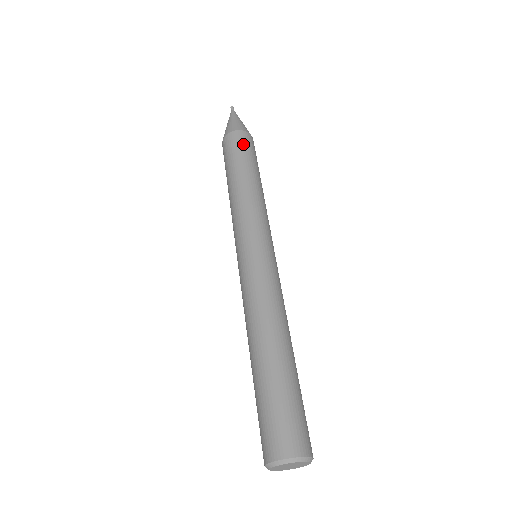
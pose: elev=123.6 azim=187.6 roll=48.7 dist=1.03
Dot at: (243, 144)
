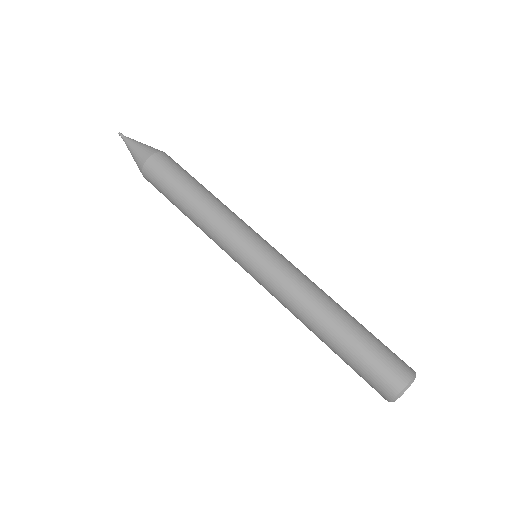
Dot at: (177, 164)
